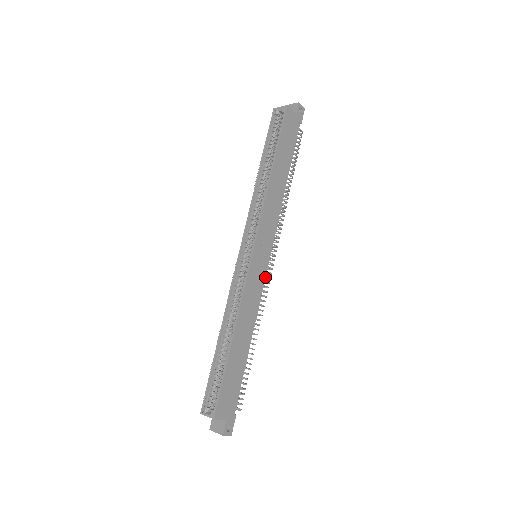
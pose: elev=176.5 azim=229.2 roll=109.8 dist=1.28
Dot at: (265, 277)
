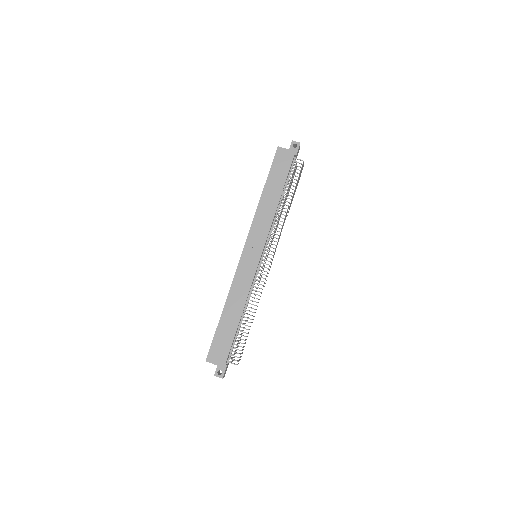
Dot at: (256, 270)
